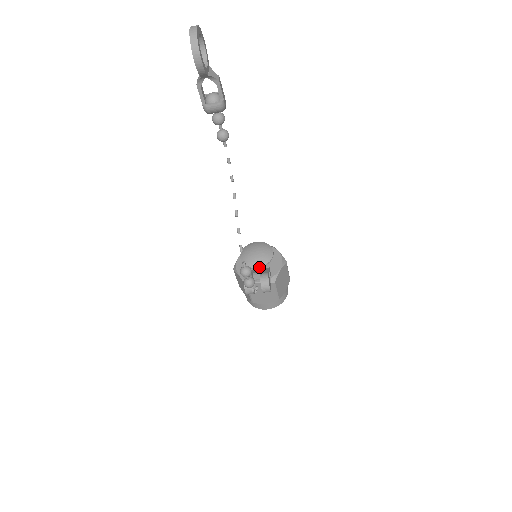
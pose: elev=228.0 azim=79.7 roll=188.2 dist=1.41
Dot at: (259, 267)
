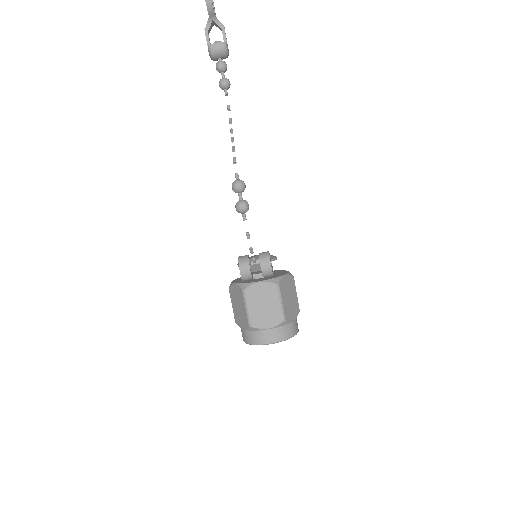
Dot at: occluded
